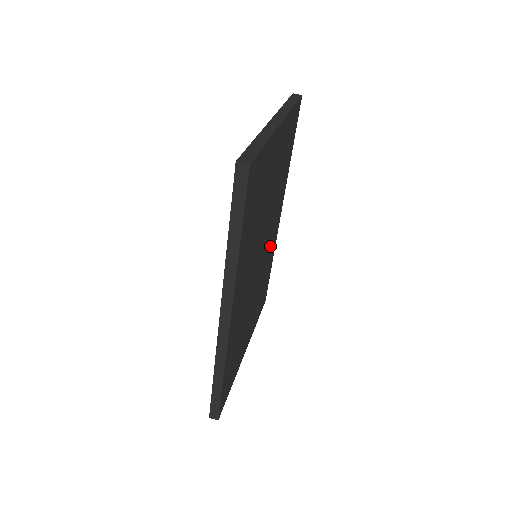
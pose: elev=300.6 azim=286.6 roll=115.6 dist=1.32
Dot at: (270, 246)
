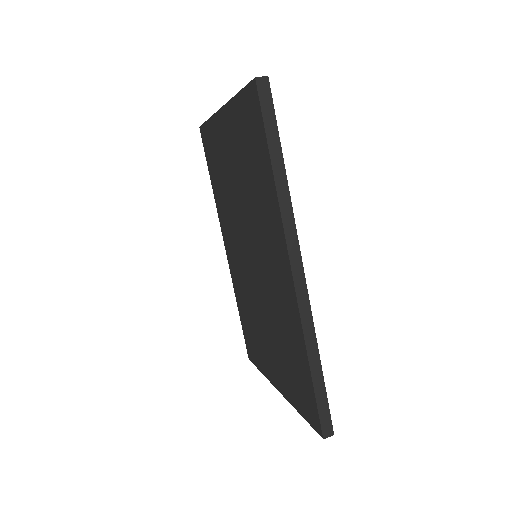
Dot at: occluded
